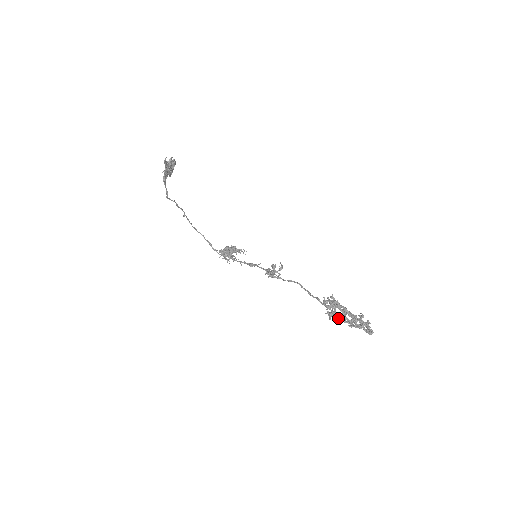
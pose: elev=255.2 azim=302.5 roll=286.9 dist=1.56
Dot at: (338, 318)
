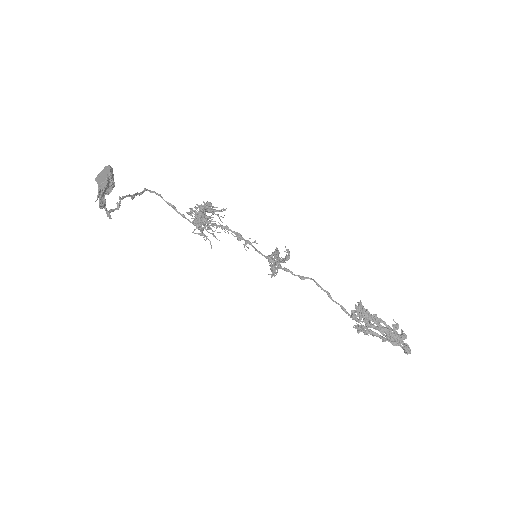
Dot at: occluded
